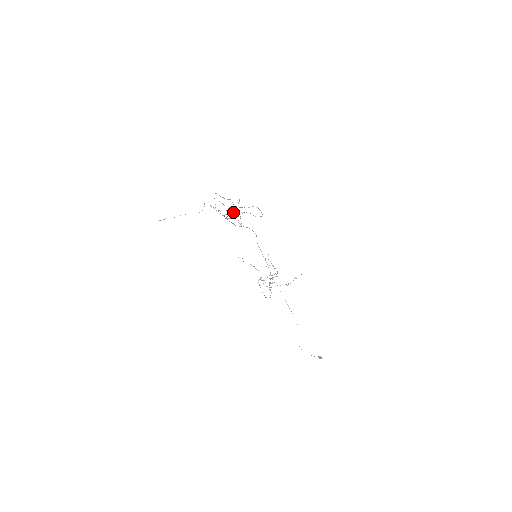
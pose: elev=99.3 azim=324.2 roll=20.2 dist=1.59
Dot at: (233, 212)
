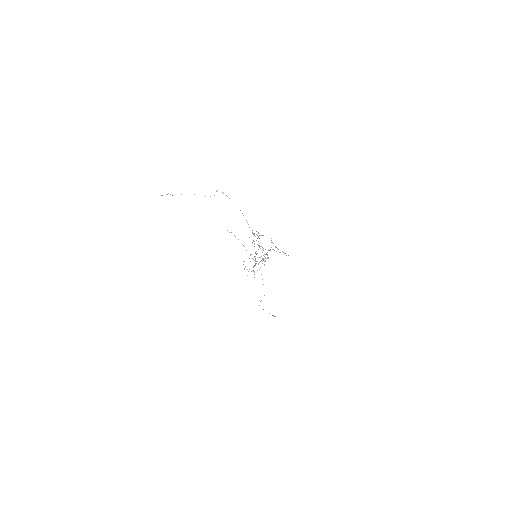
Dot at: occluded
